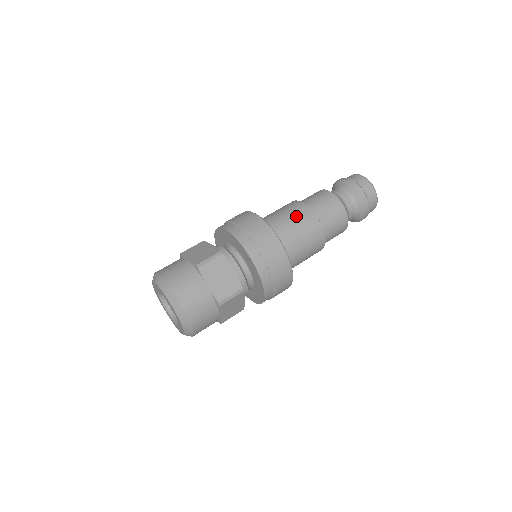
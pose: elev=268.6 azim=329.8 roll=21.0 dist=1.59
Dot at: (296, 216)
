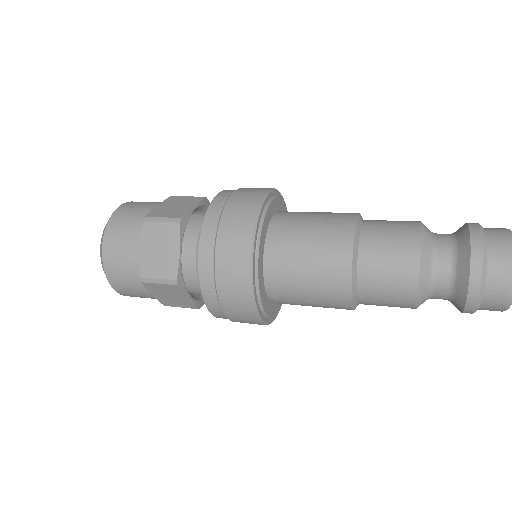
Dot at: (322, 234)
